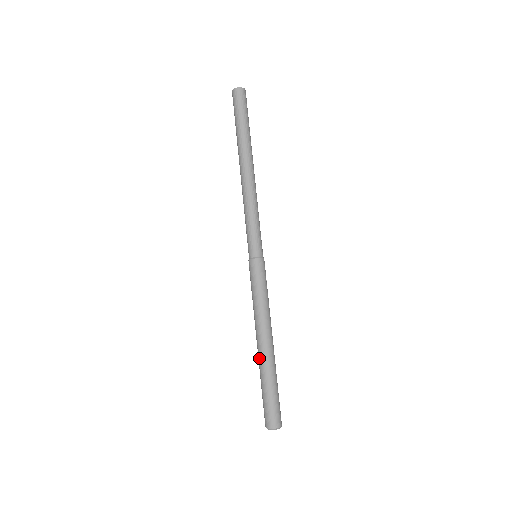
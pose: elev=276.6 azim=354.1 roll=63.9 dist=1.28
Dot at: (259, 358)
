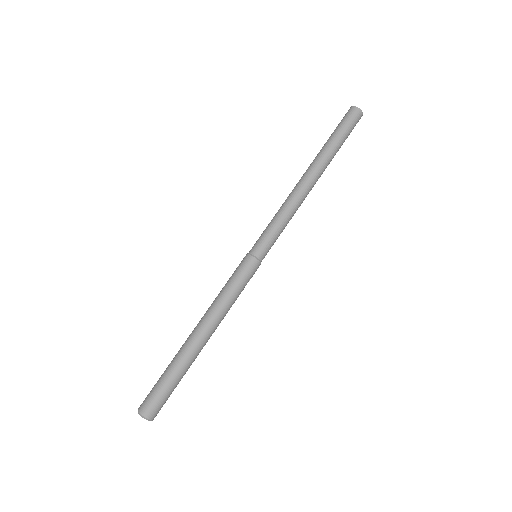
Dot at: (185, 345)
